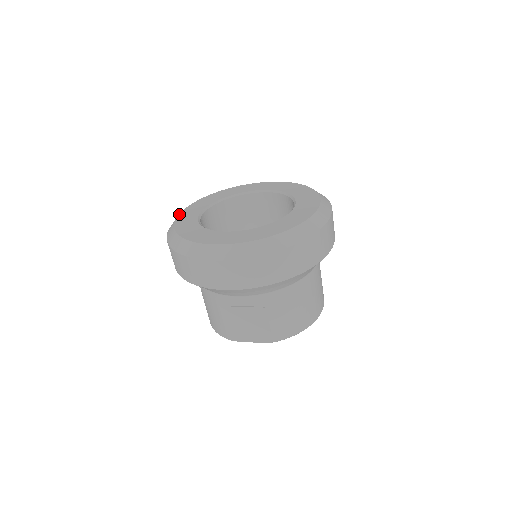
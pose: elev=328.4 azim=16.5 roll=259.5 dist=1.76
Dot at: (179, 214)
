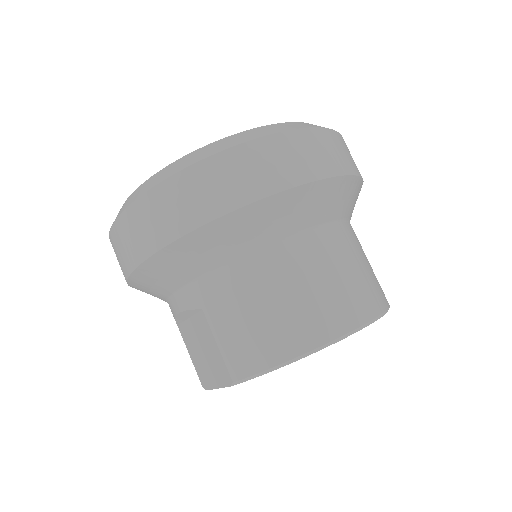
Dot at: occluded
